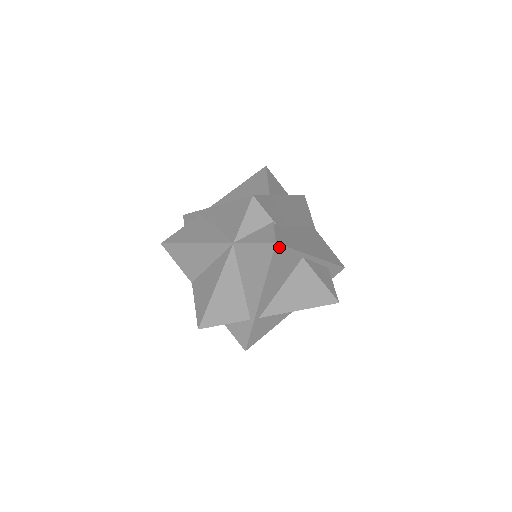
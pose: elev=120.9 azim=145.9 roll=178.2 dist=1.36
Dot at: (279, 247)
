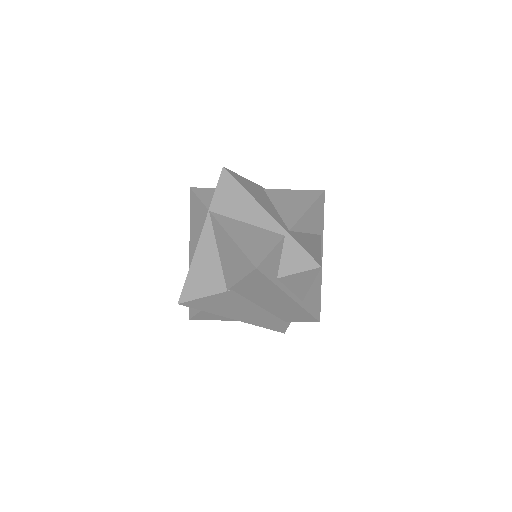
Dot at: (230, 172)
